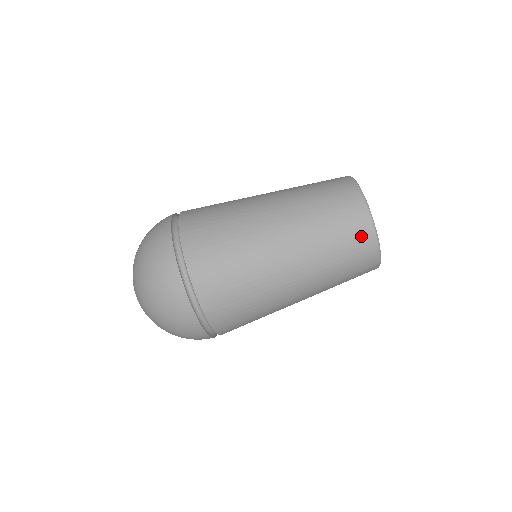
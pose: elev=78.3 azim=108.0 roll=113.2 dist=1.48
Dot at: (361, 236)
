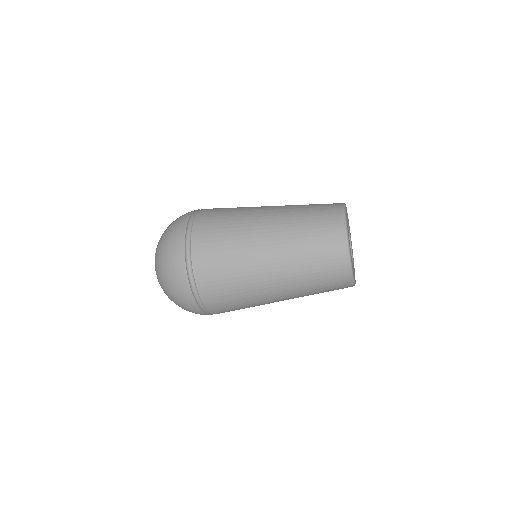
Dot at: (339, 277)
